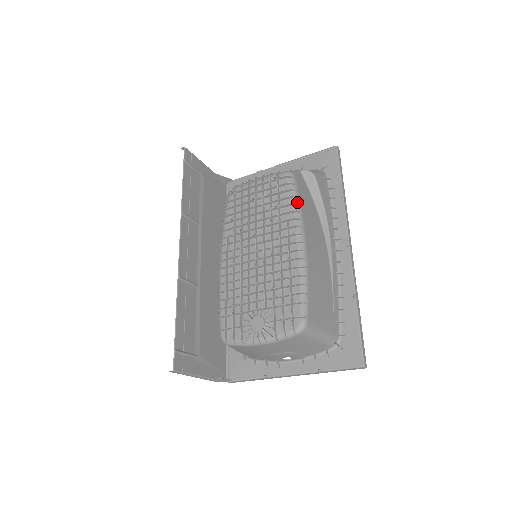
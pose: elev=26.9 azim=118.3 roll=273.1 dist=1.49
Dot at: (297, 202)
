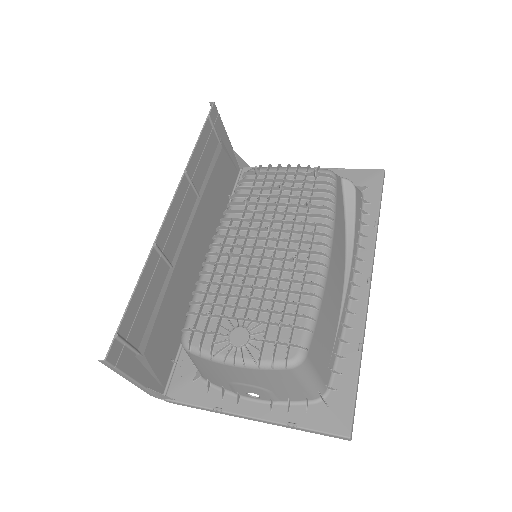
Dot at: (333, 208)
